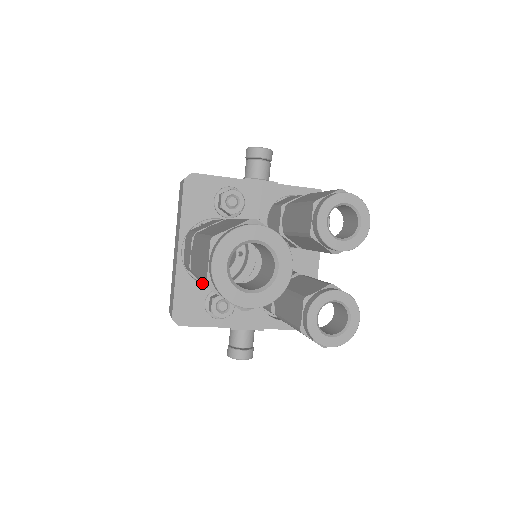
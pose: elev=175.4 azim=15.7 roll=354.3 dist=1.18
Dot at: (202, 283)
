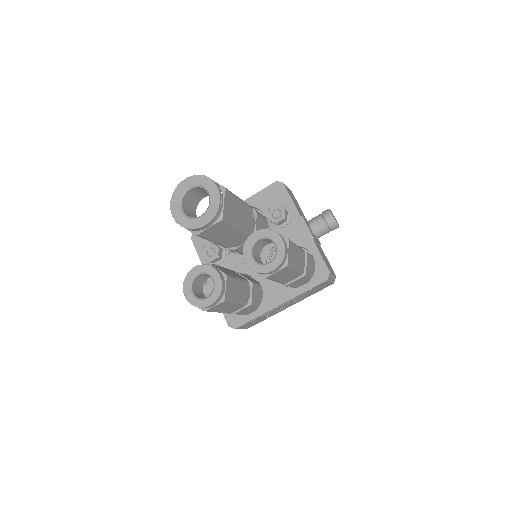
Dot at: occluded
